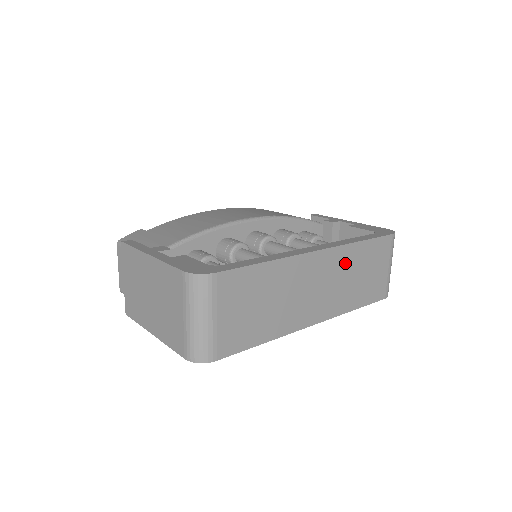
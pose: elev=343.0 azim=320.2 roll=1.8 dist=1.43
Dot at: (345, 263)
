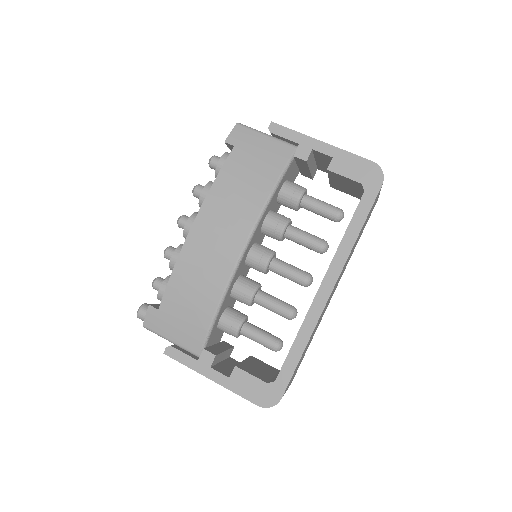
Dot at: (348, 258)
